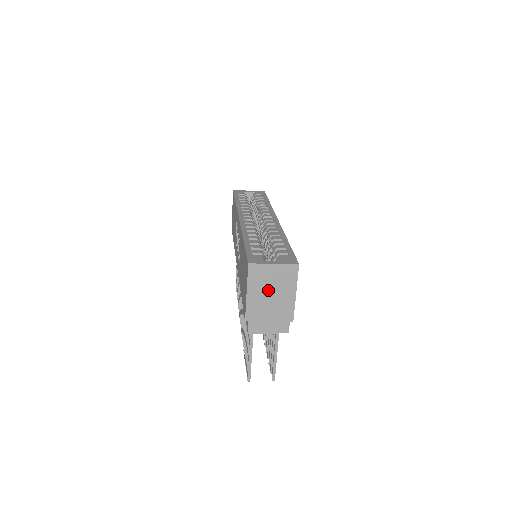
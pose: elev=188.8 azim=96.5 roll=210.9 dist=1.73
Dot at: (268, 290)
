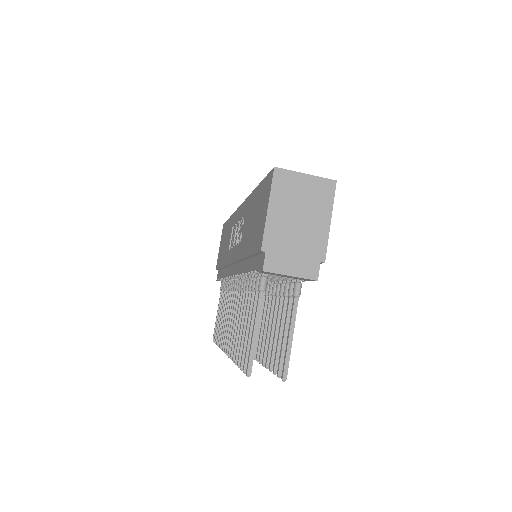
Dot at: (296, 209)
